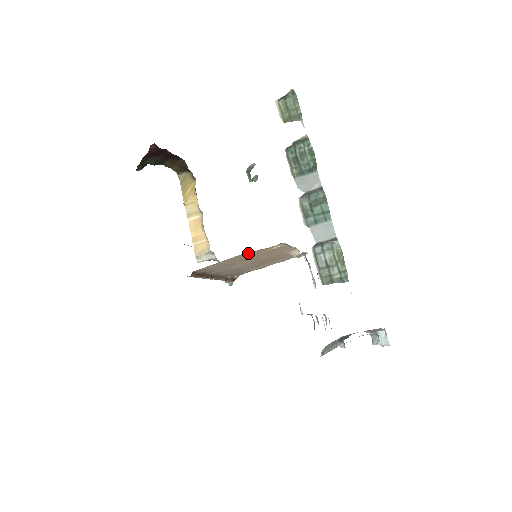
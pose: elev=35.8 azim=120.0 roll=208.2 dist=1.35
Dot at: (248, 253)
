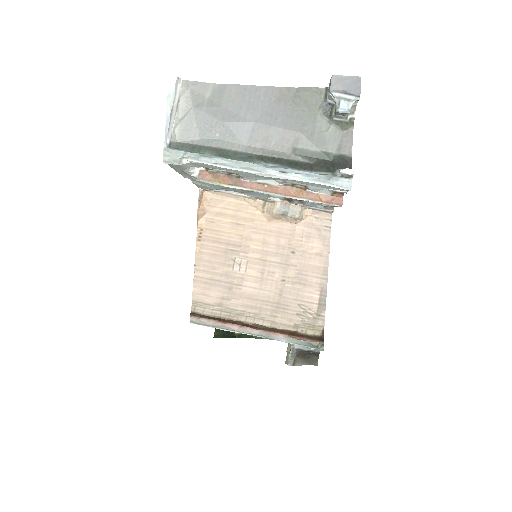
Dot at: (204, 237)
